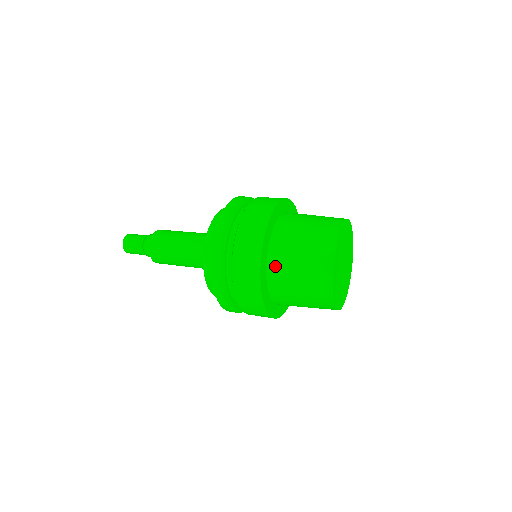
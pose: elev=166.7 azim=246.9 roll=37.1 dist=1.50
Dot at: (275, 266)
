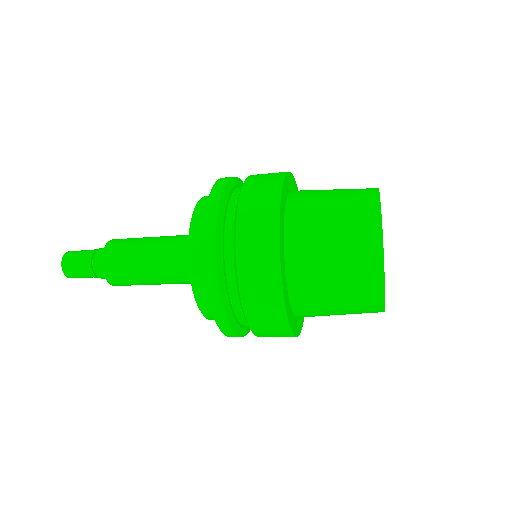
Dot at: (297, 250)
